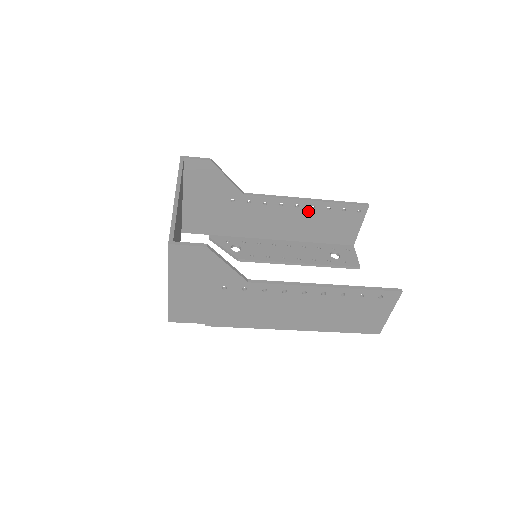
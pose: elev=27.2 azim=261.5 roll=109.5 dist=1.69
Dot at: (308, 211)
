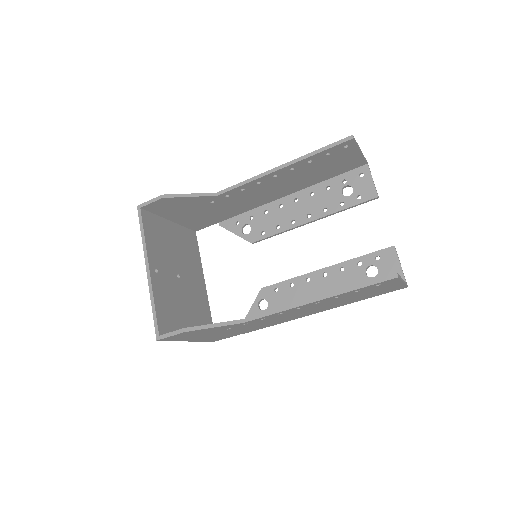
Dot at: (290, 173)
